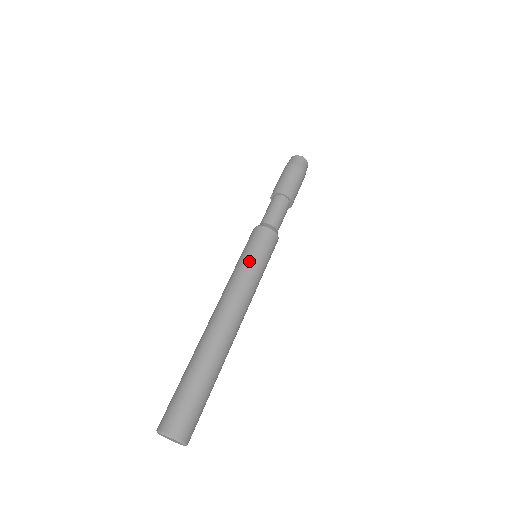
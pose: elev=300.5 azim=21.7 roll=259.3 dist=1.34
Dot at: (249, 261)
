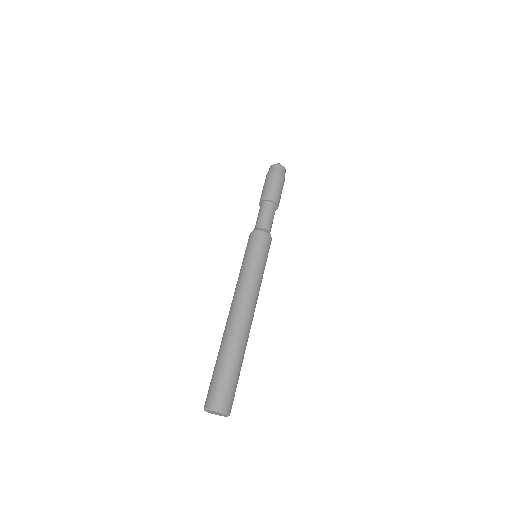
Dot at: (254, 262)
